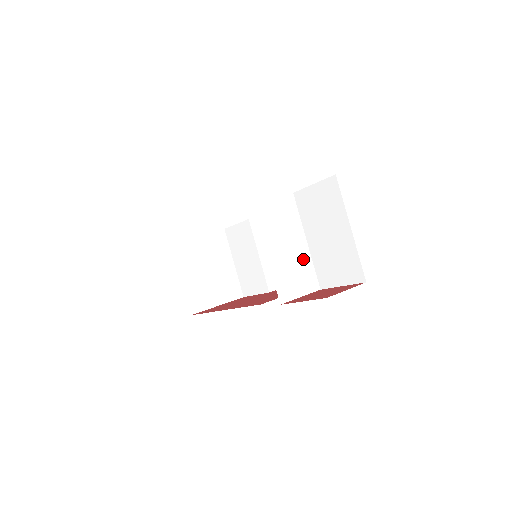
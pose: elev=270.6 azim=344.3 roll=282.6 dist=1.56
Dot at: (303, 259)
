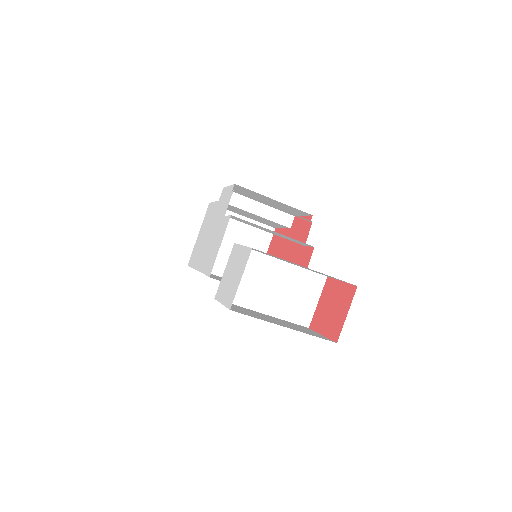
Dot at: (293, 277)
